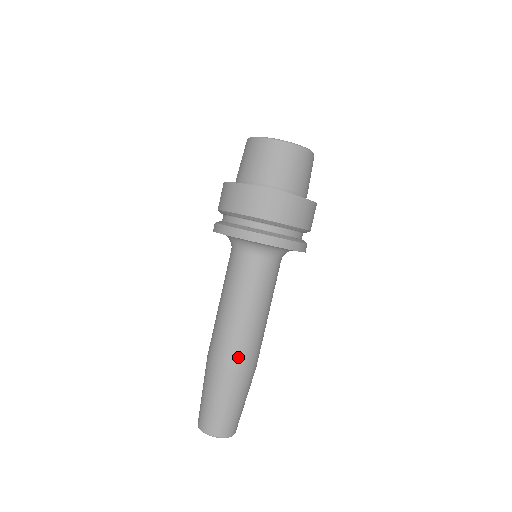
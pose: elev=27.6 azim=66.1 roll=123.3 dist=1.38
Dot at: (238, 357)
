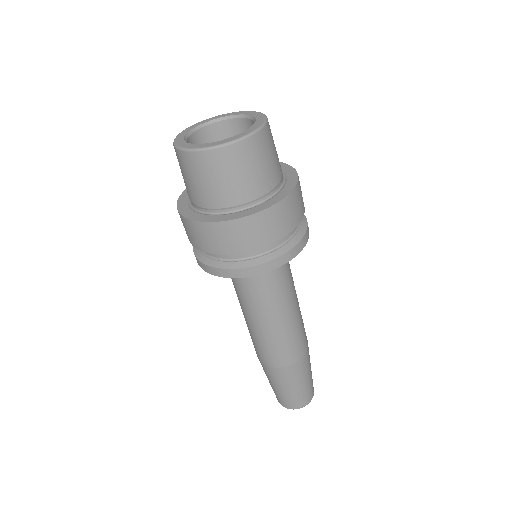
Dot at: (266, 357)
